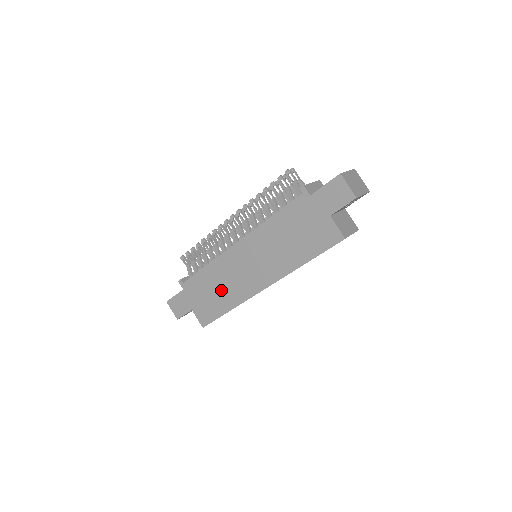
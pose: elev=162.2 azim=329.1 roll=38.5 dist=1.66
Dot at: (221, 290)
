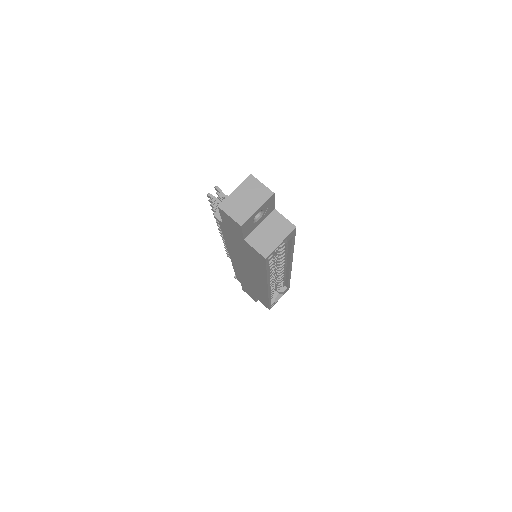
Dot at: (253, 287)
